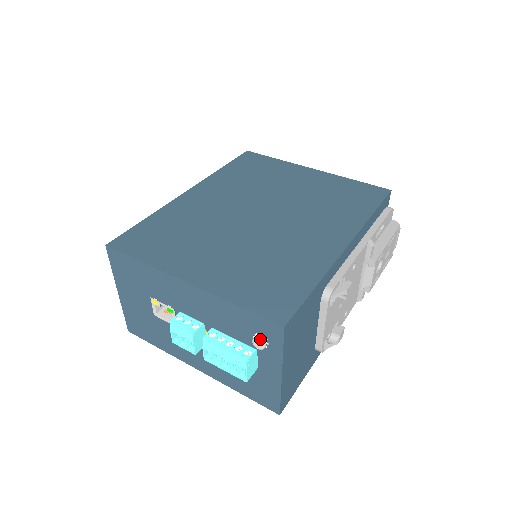
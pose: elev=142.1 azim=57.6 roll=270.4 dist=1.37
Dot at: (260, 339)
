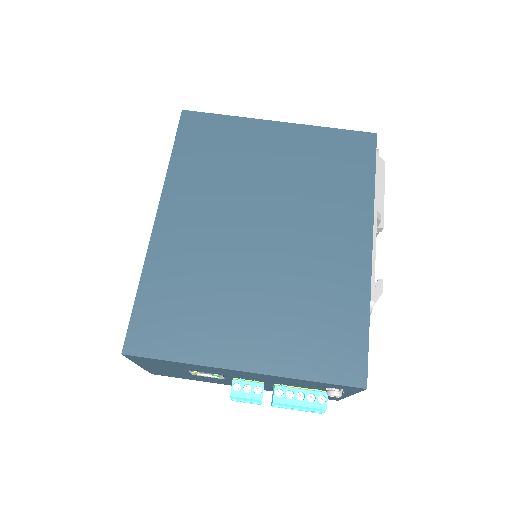
Dot at: (337, 394)
